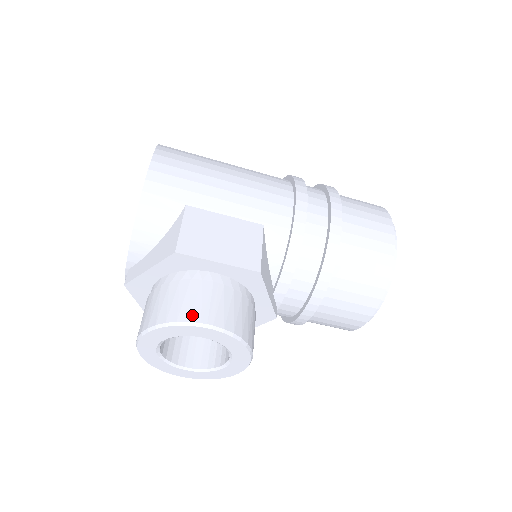
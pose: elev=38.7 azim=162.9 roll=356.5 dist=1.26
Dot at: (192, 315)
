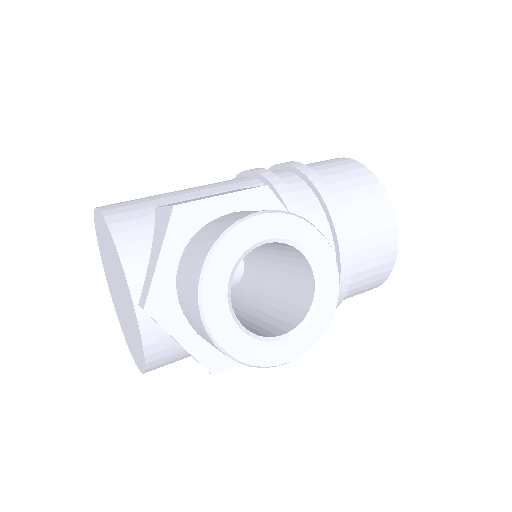
Dot at: (236, 219)
